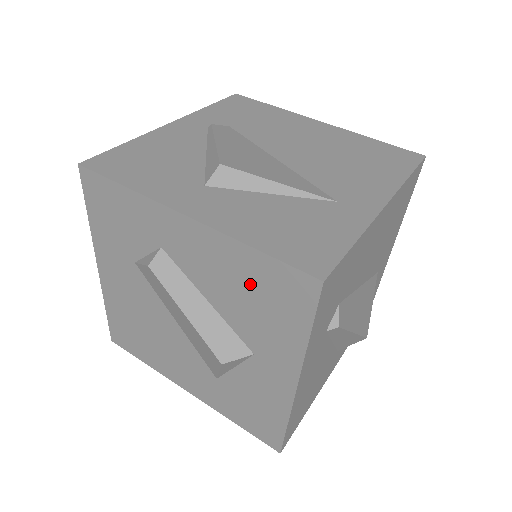
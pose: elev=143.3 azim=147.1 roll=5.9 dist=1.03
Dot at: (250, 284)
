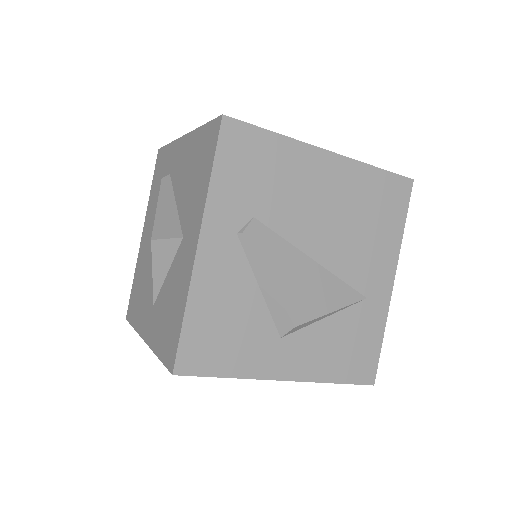
Dot at: occluded
